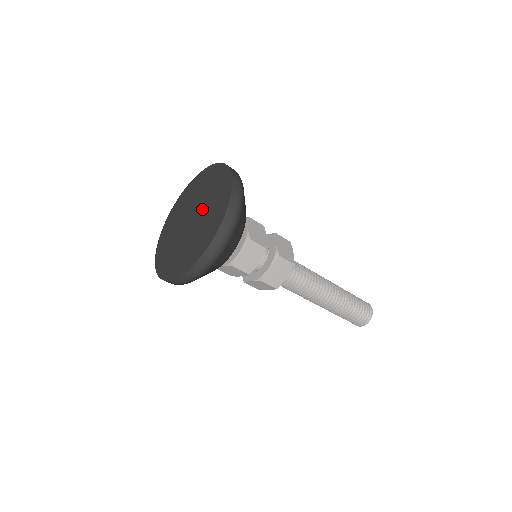
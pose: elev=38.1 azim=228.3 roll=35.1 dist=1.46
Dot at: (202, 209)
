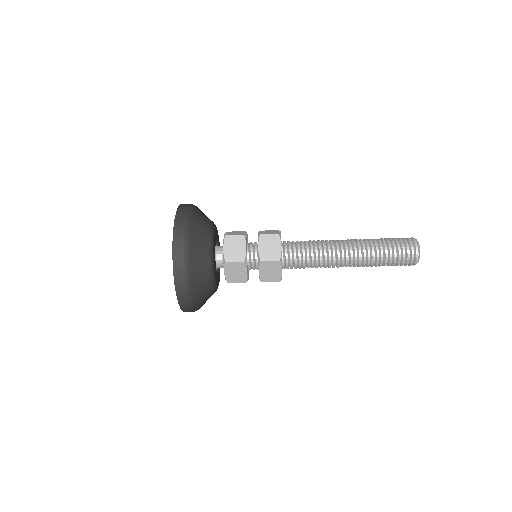
Dot at: occluded
